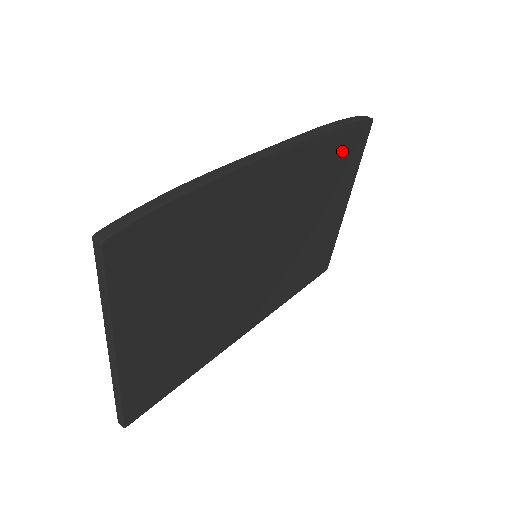
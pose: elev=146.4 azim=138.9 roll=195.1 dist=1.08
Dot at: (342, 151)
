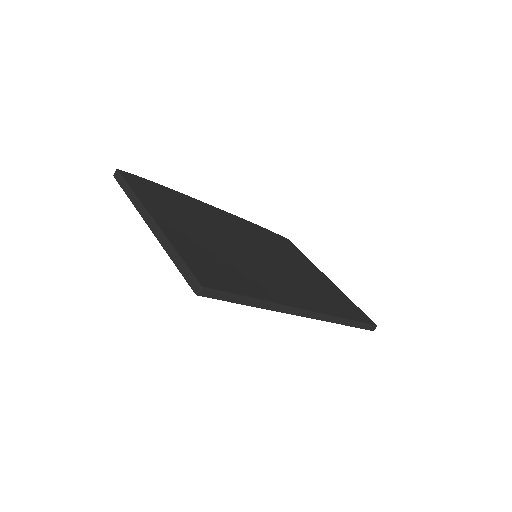
Dot at: (277, 239)
